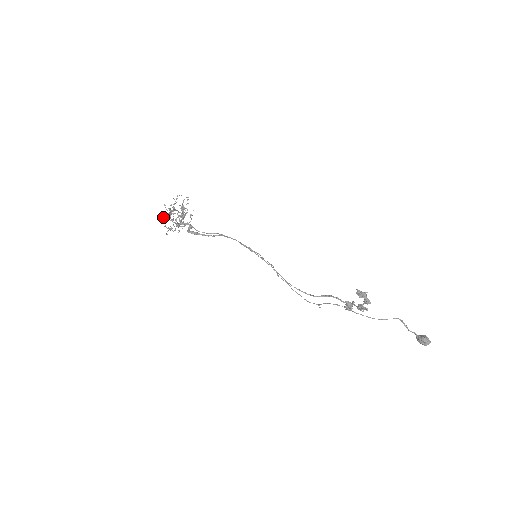
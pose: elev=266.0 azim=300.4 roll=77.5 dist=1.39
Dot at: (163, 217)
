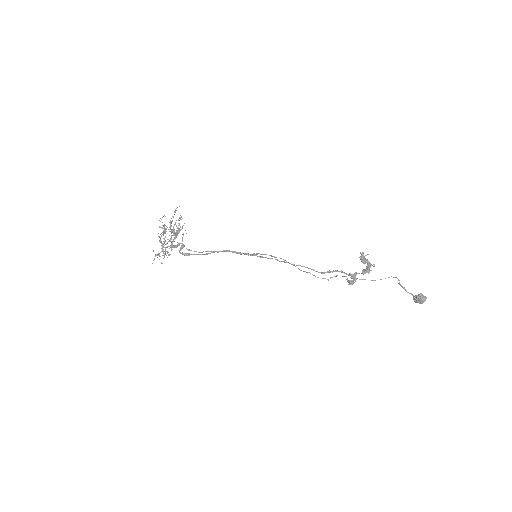
Dot at: (158, 233)
